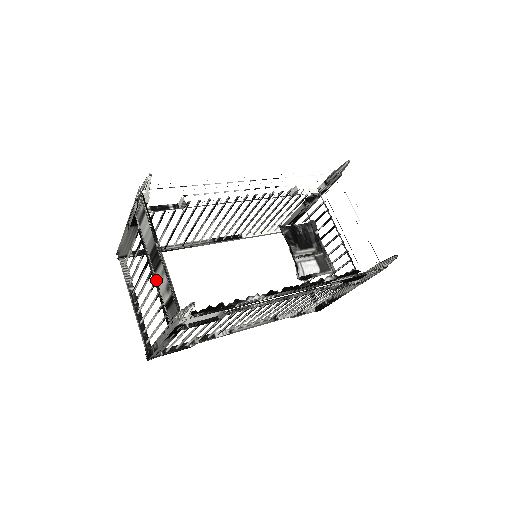
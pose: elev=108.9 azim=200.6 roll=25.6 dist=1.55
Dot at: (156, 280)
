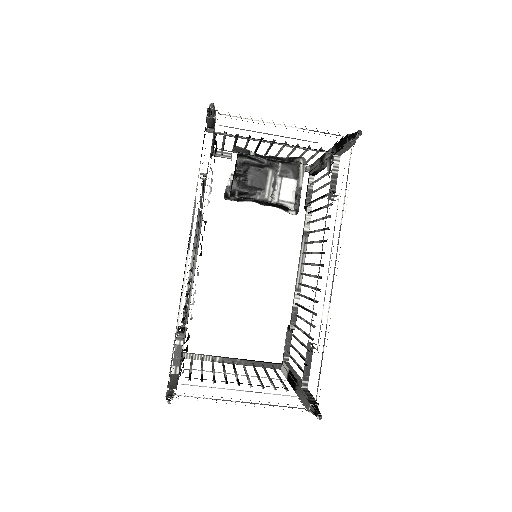
Dot at: occluded
